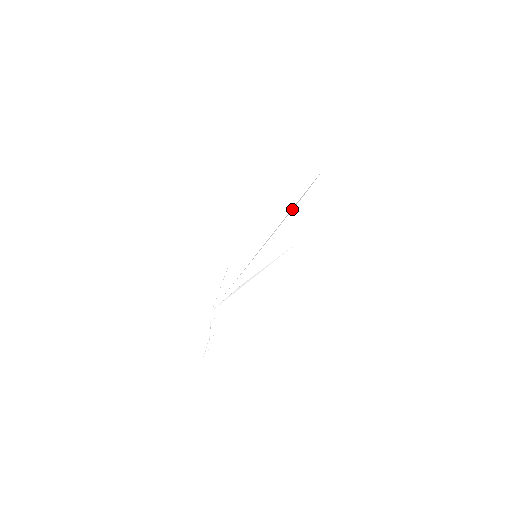
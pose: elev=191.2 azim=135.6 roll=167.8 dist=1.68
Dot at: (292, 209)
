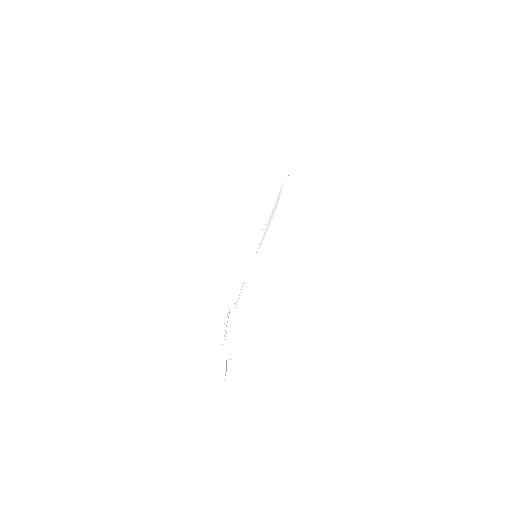
Dot at: (274, 211)
